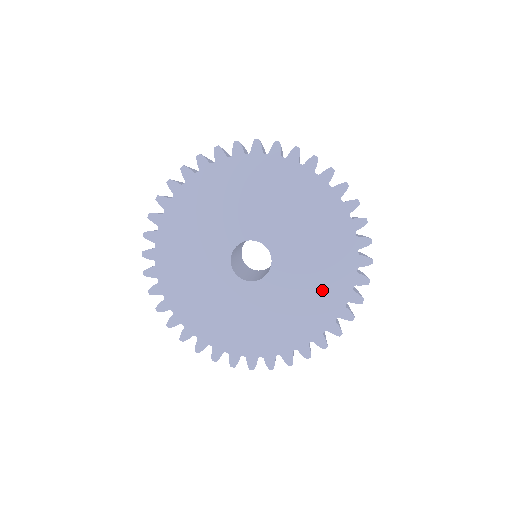
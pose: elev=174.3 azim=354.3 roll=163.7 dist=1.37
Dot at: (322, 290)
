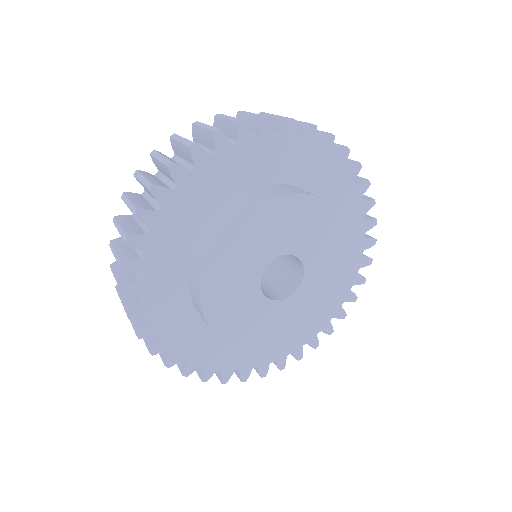
Dot at: occluded
